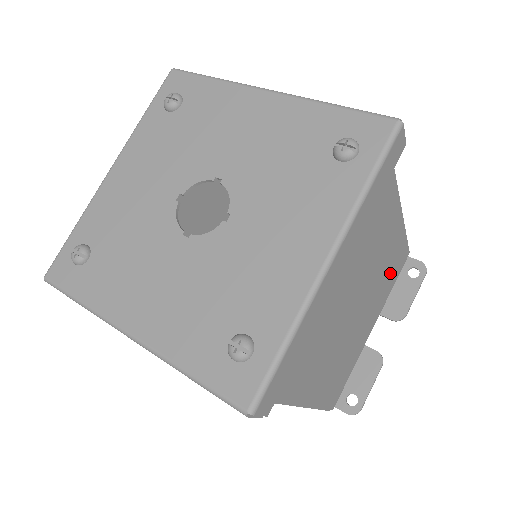
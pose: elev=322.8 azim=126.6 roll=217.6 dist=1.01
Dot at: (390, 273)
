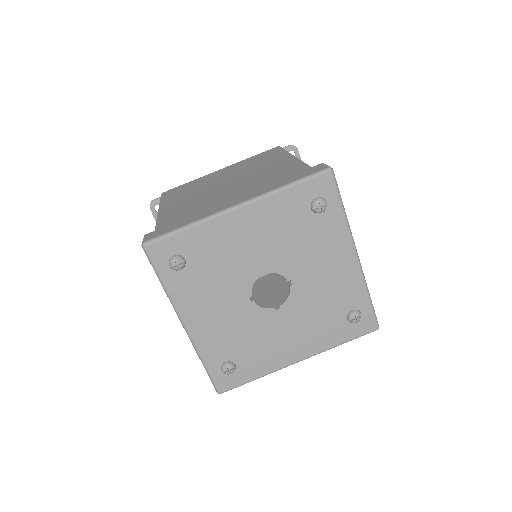
Dot at: occluded
